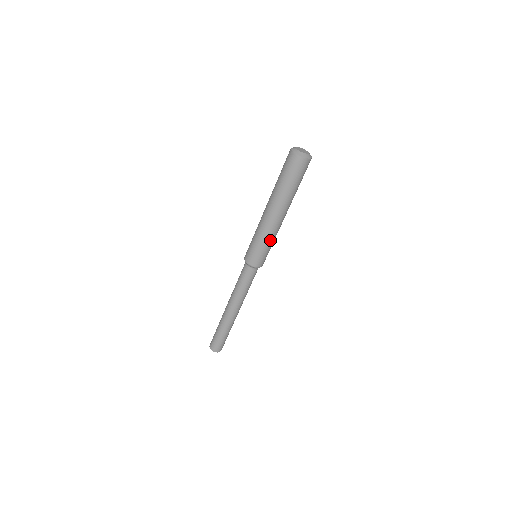
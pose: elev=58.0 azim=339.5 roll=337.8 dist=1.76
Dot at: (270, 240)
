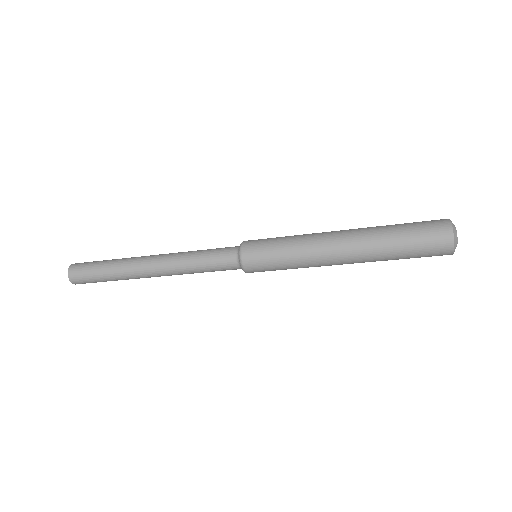
Dot at: occluded
